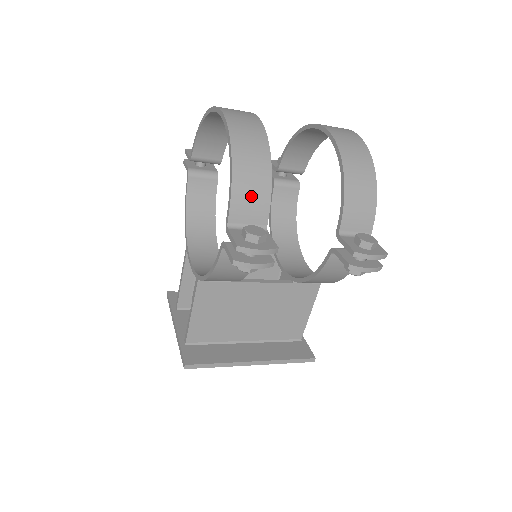
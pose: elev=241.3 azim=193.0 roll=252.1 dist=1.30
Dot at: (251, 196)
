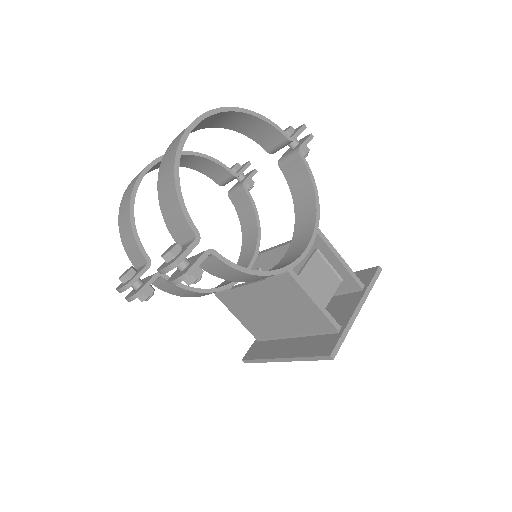
Dot at: (129, 244)
